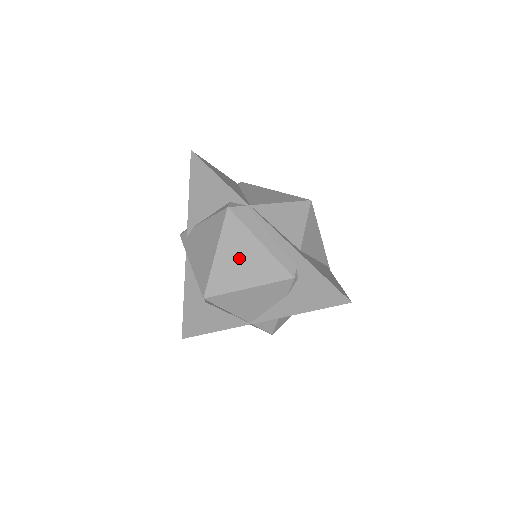
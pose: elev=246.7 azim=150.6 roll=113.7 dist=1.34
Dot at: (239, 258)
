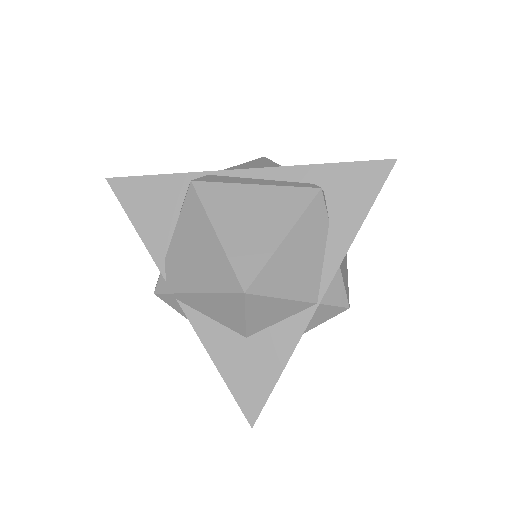
Dot at: (247, 217)
